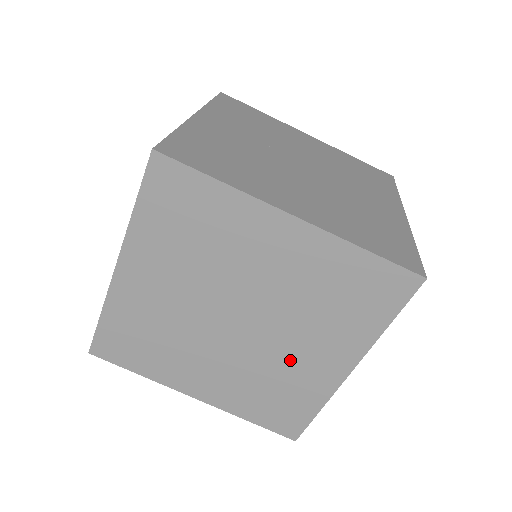
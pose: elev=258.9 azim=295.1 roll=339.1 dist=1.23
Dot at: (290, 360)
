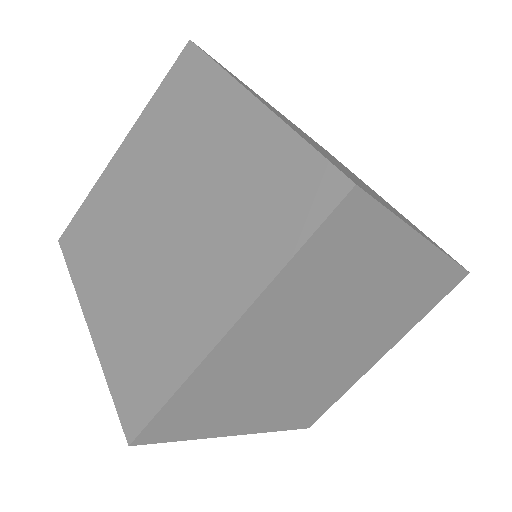
Dot at: (180, 290)
